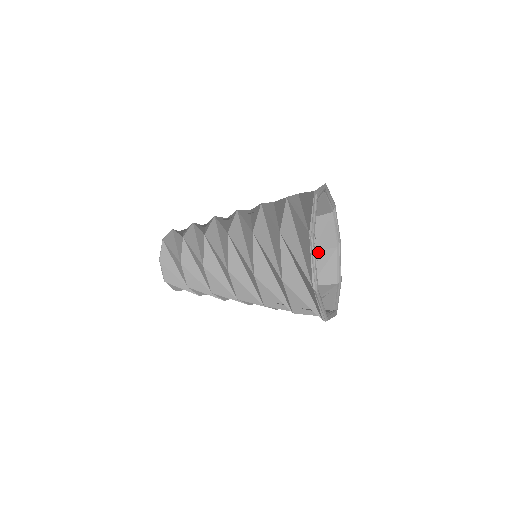
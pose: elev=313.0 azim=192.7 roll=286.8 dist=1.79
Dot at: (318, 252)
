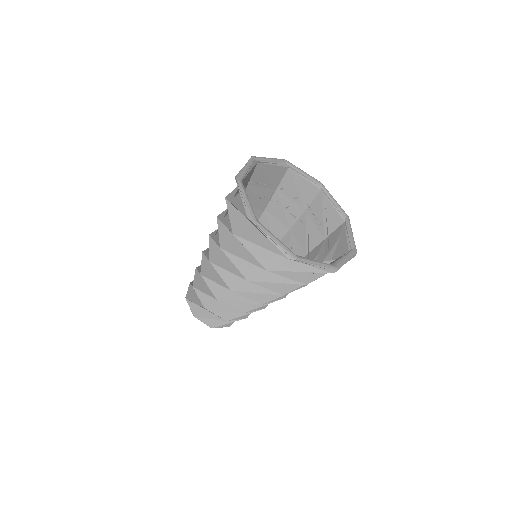
Dot at: (310, 207)
